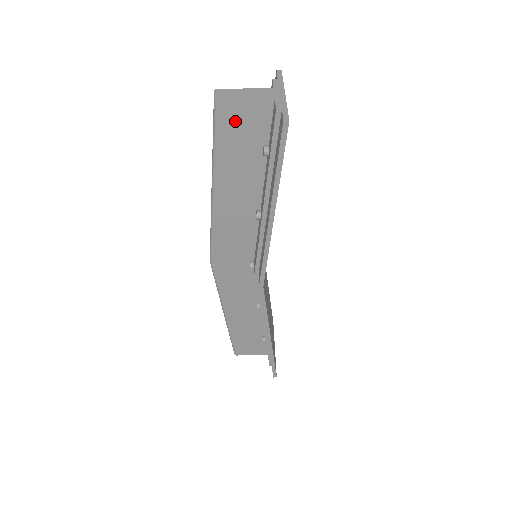
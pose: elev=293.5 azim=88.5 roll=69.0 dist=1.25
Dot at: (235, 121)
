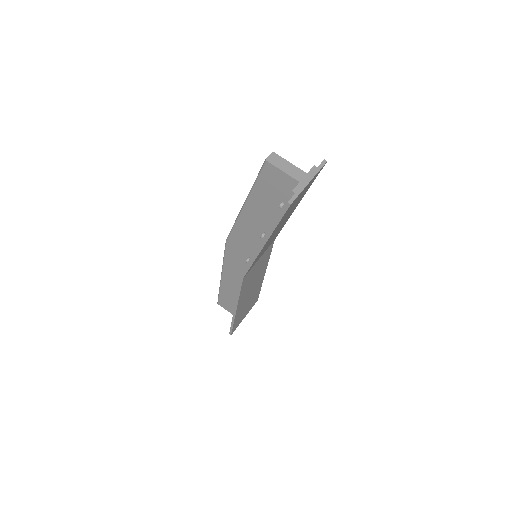
Dot at: (272, 178)
